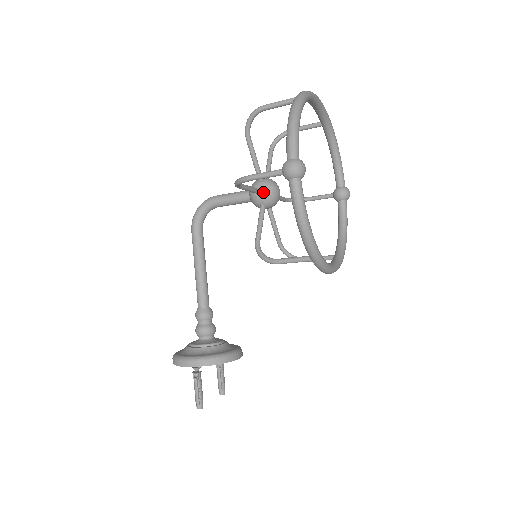
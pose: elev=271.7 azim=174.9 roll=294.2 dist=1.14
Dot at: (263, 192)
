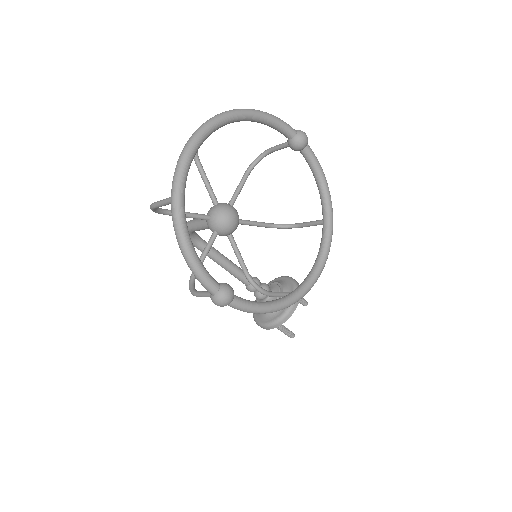
Dot at: (219, 232)
